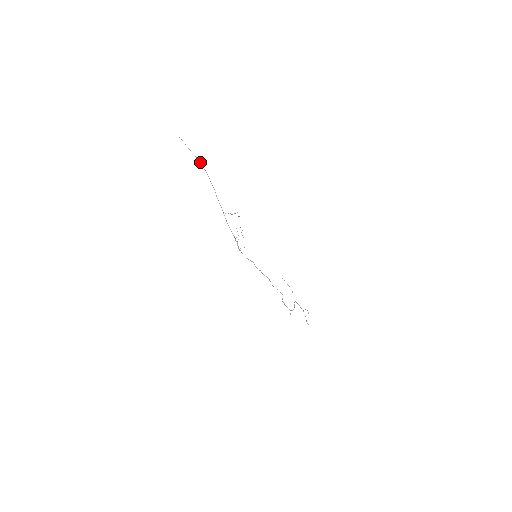
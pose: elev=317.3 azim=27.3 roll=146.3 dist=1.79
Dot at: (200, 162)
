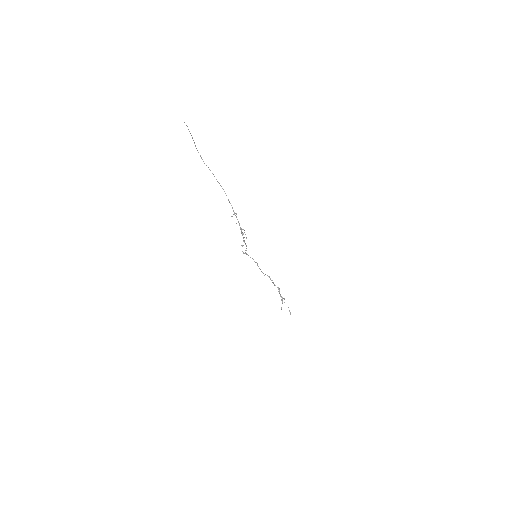
Dot at: (201, 157)
